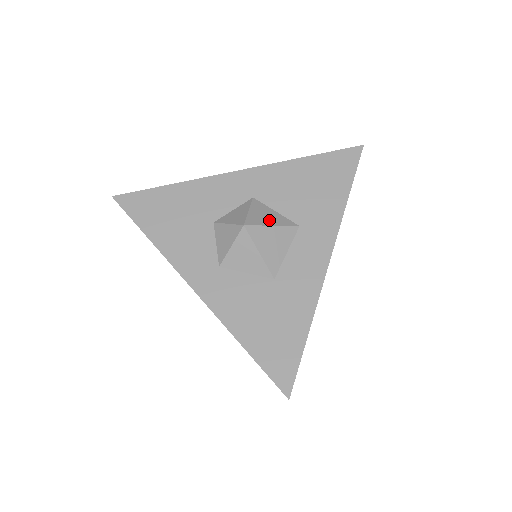
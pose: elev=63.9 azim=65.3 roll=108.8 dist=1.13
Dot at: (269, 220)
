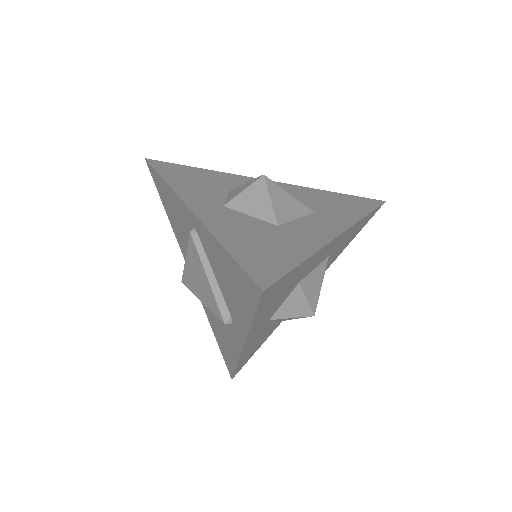
Dot at: occluded
